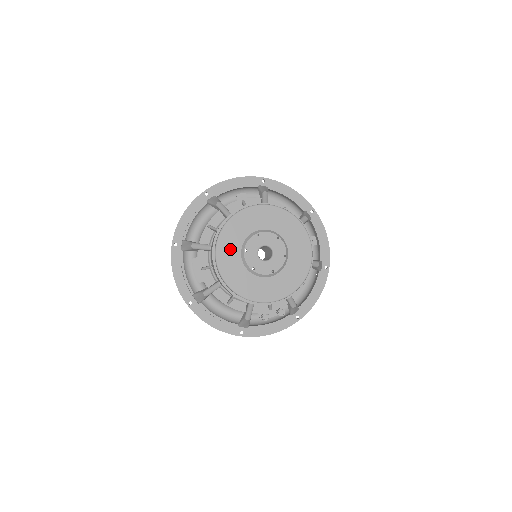
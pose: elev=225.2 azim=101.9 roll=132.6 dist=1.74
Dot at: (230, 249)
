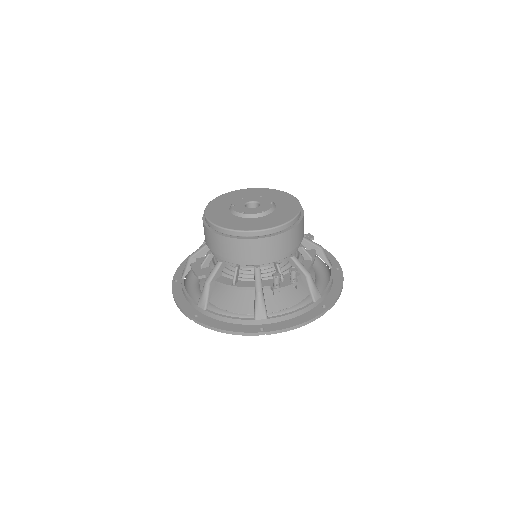
Dot at: (218, 210)
